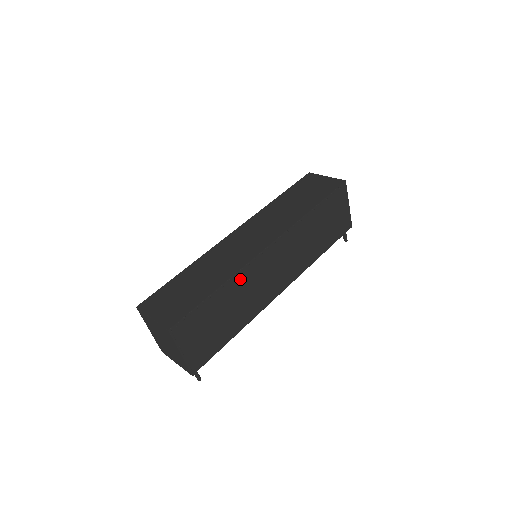
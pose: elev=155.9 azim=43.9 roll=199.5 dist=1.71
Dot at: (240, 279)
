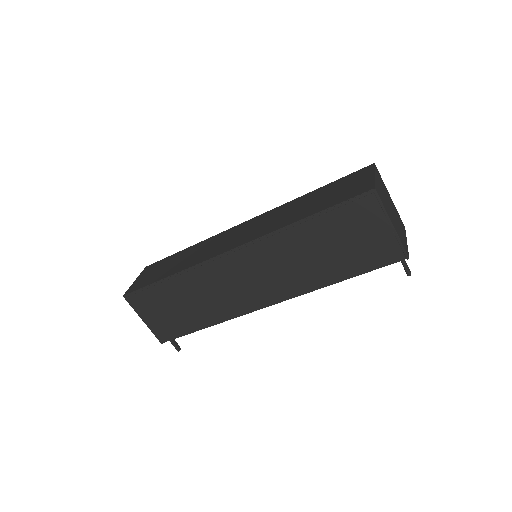
Dot at: (196, 275)
